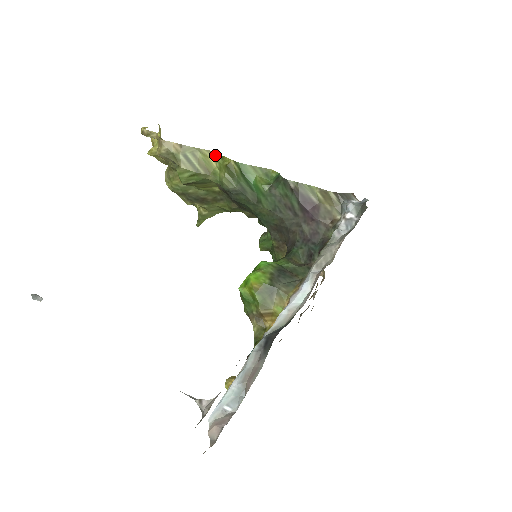
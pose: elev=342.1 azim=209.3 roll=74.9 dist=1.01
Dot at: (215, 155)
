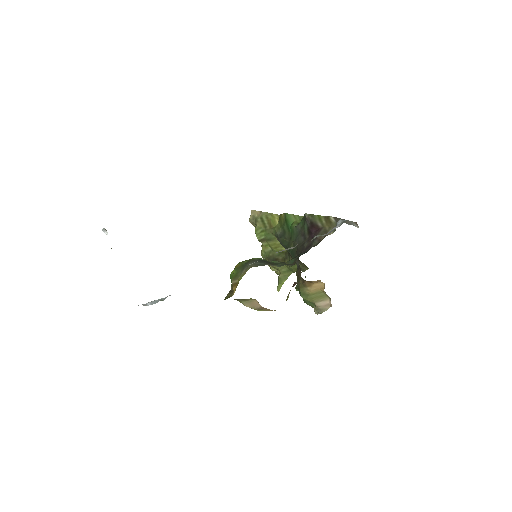
Dot at: occluded
